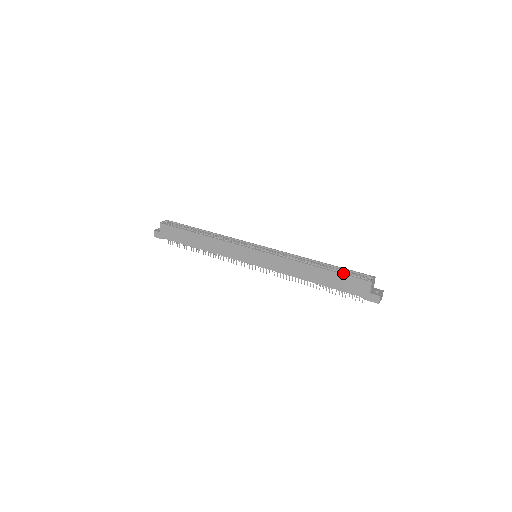
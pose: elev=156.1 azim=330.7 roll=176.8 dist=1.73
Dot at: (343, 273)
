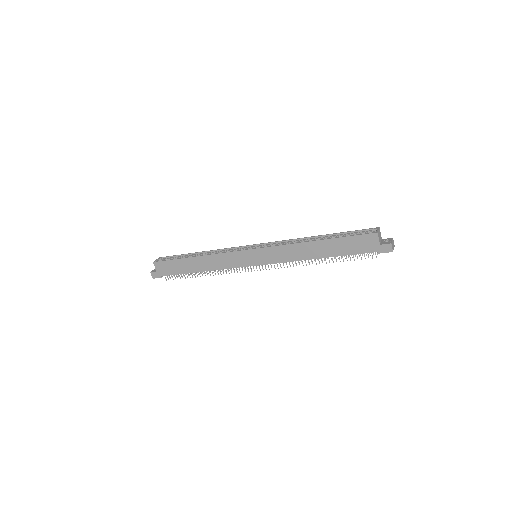
Dot at: (346, 236)
